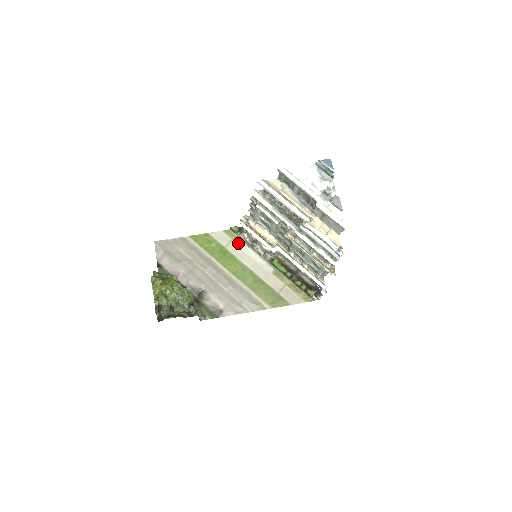
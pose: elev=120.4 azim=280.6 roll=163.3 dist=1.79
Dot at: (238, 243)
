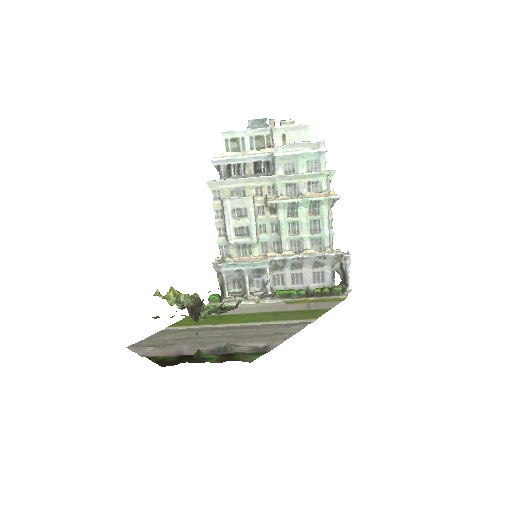
Dot at: occluded
